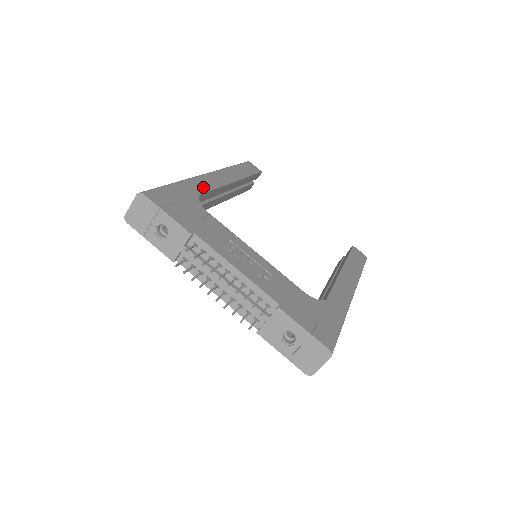
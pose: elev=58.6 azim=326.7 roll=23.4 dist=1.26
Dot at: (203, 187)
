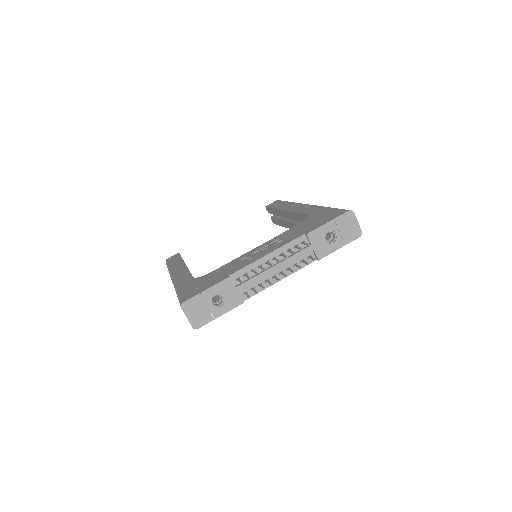
Dot at: (186, 277)
